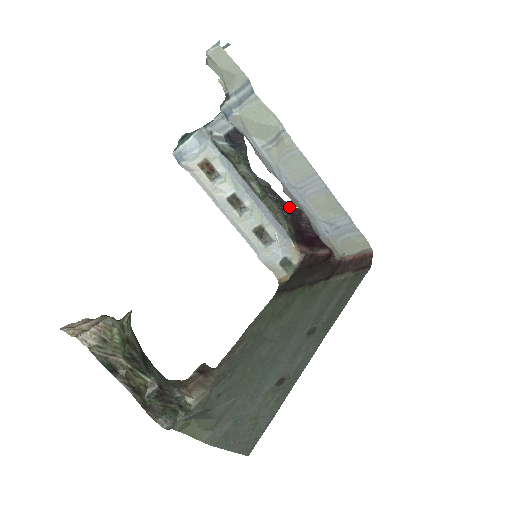
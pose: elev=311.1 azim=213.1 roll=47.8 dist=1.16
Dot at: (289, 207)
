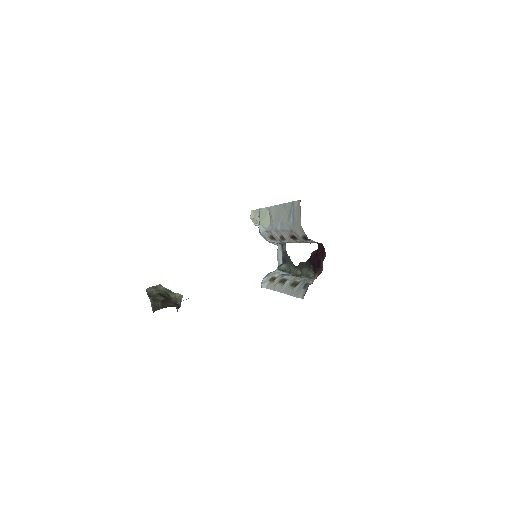
Dot at: (309, 261)
